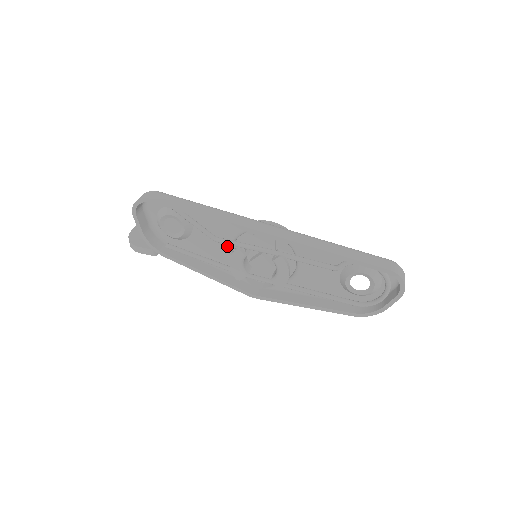
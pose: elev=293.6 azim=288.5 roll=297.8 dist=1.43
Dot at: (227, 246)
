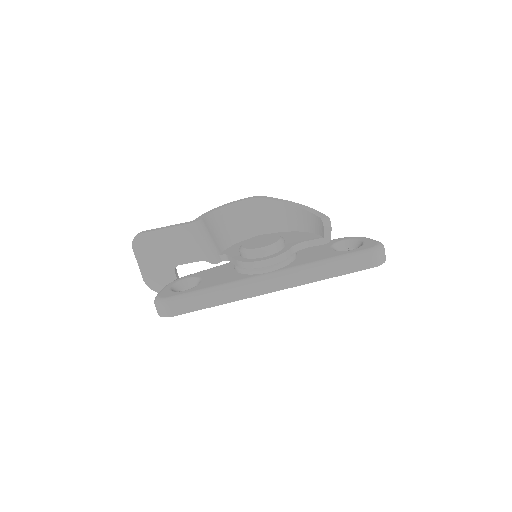
Dot at: occluded
